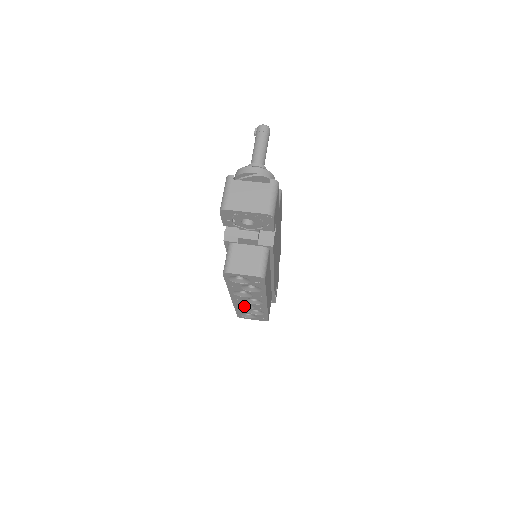
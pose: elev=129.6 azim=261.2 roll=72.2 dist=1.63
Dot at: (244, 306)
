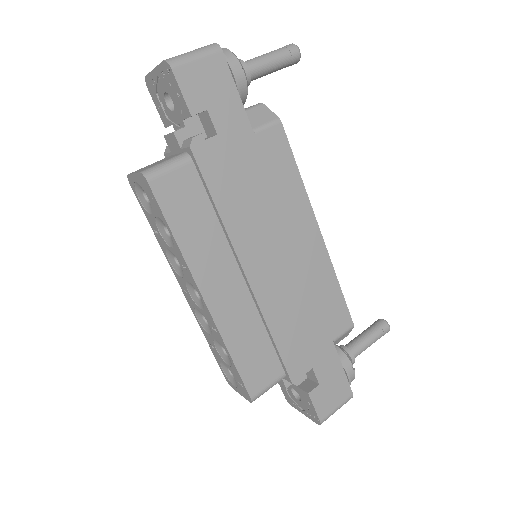
Dot at: (207, 328)
